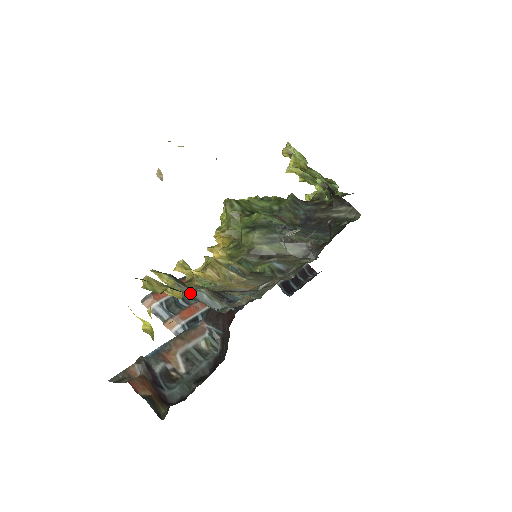
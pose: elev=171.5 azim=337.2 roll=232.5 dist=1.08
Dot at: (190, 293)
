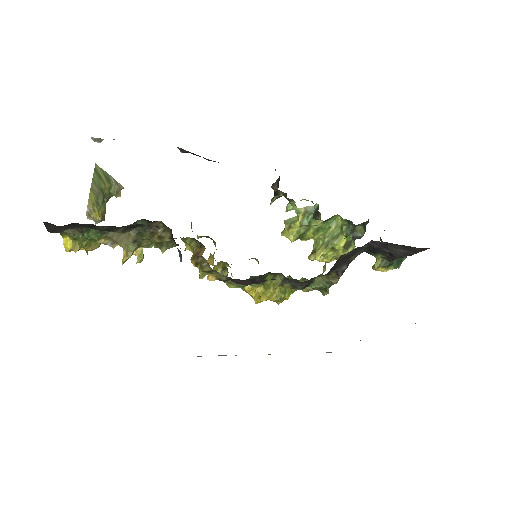
Dot at: occluded
